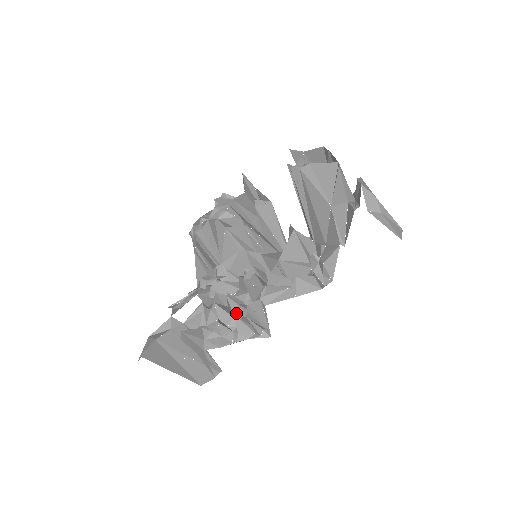
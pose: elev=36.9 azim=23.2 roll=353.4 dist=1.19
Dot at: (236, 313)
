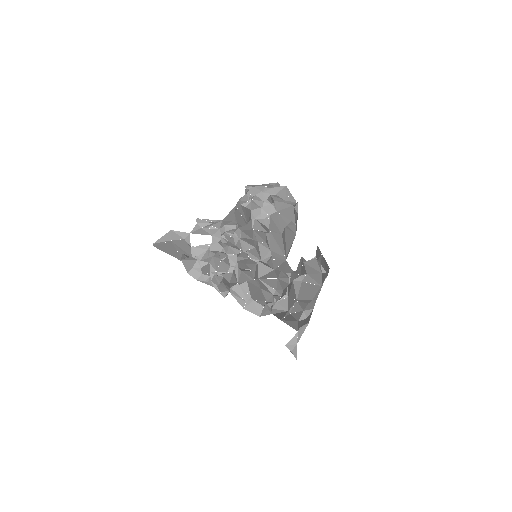
Dot at: (220, 270)
